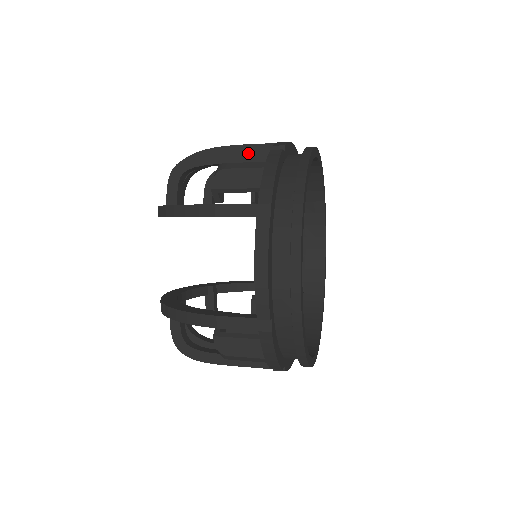
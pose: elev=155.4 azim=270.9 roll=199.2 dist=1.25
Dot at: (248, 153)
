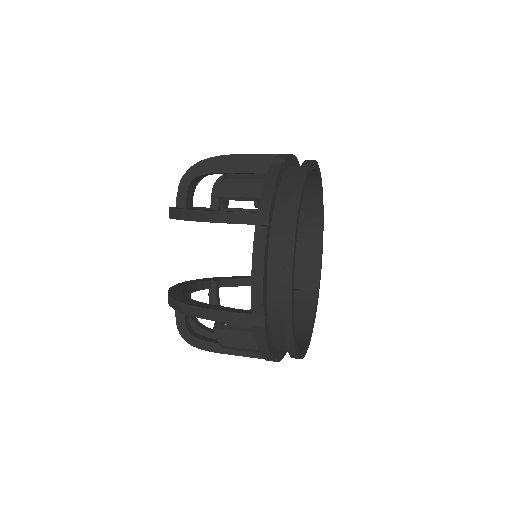
Dot at: (252, 164)
